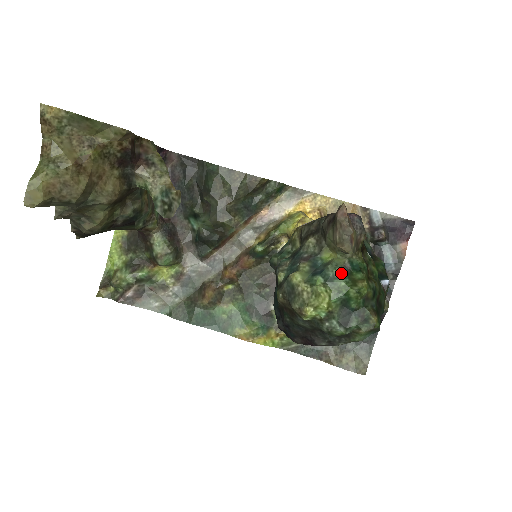
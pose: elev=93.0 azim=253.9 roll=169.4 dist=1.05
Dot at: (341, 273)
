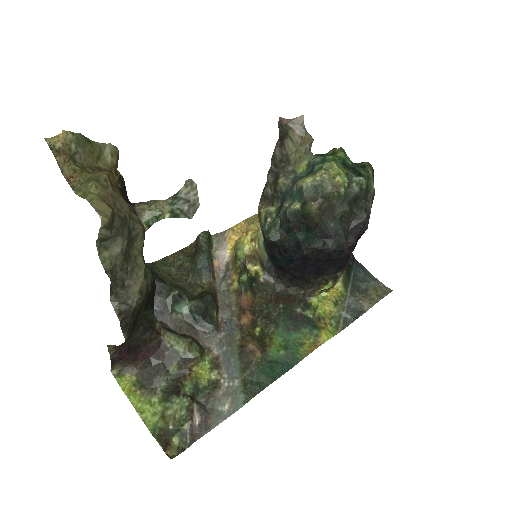
Dot at: (322, 157)
